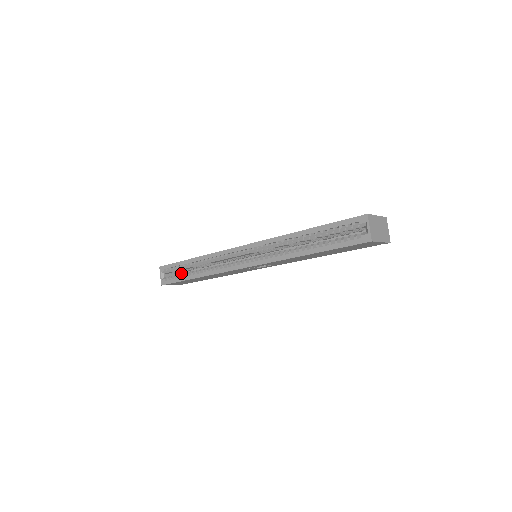
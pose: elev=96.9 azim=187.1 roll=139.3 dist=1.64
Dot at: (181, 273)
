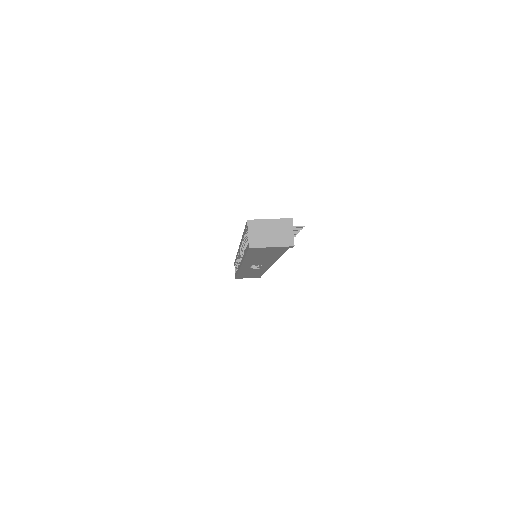
Dot at: occluded
